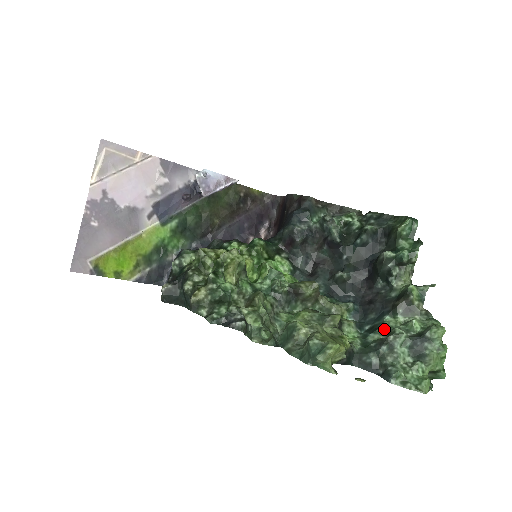
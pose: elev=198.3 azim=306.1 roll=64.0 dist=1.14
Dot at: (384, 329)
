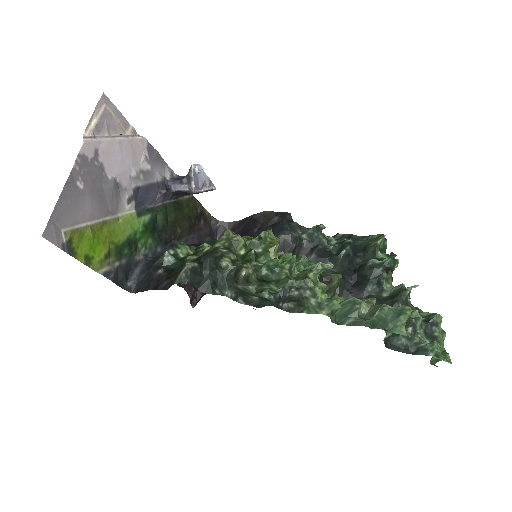
Dot at: occluded
